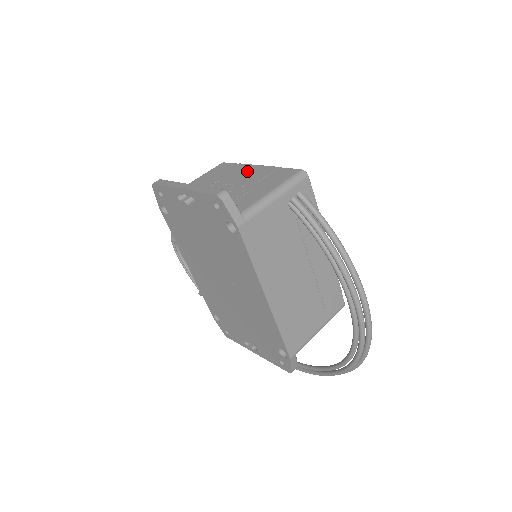
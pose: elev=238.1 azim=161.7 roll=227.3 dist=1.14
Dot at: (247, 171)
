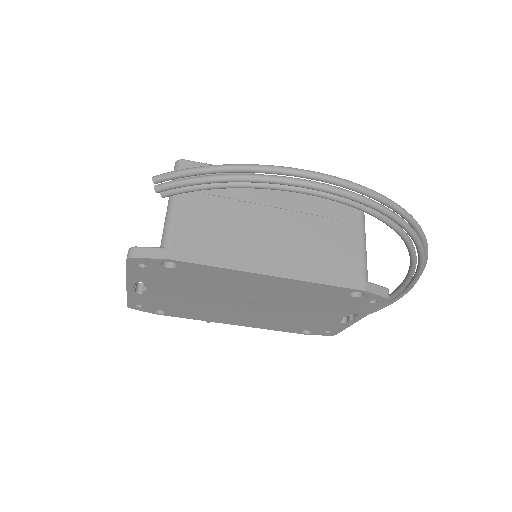
Dot at: occluded
